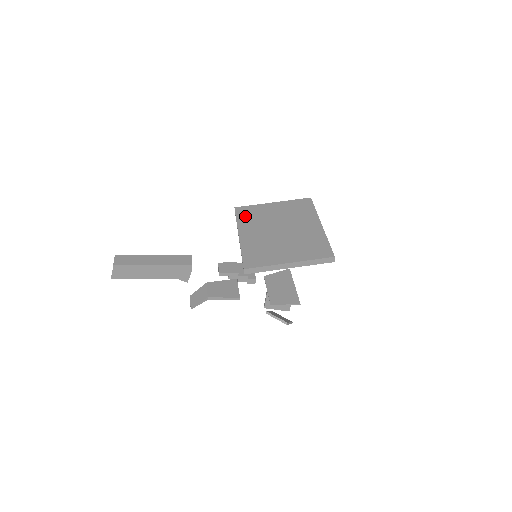
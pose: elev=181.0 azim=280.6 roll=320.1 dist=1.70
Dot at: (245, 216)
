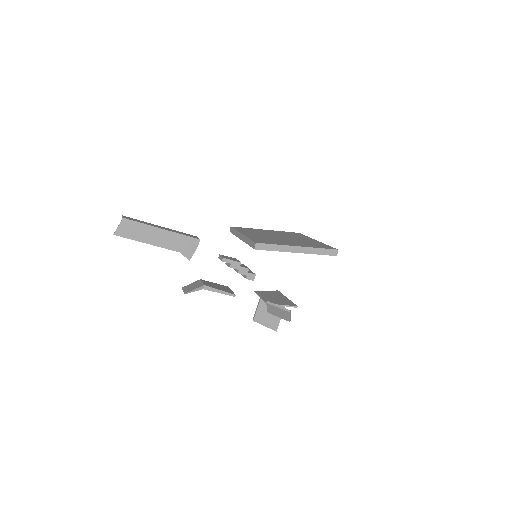
Dot at: (243, 229)
